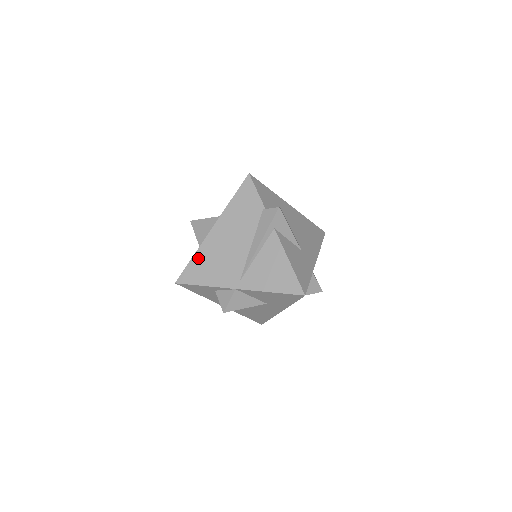
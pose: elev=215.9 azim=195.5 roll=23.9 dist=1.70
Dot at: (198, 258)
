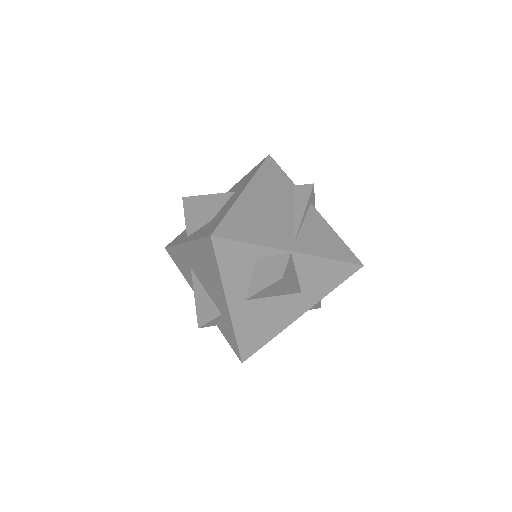
Dot at: (236, 214)
